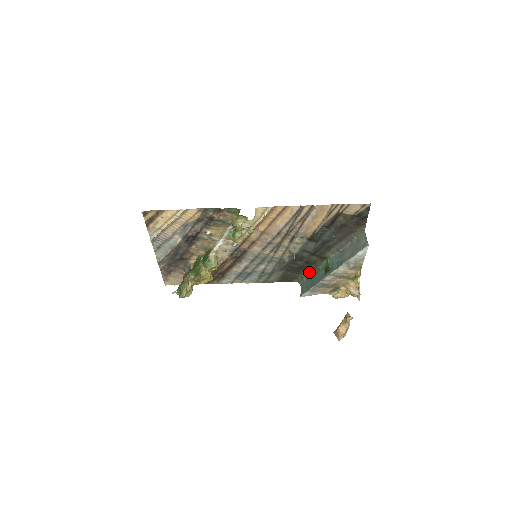
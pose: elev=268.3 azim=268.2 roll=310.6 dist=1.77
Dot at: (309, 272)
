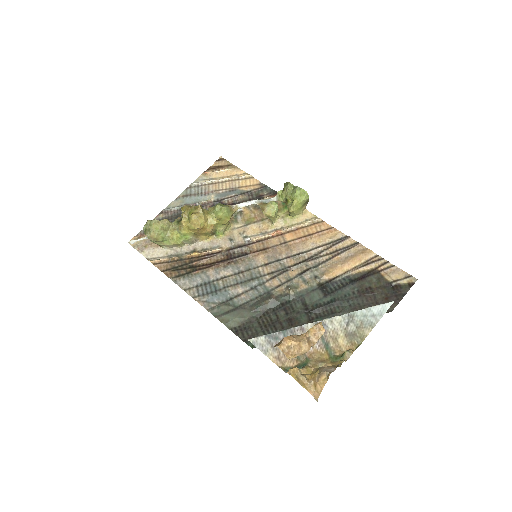
Dot at: occluded
